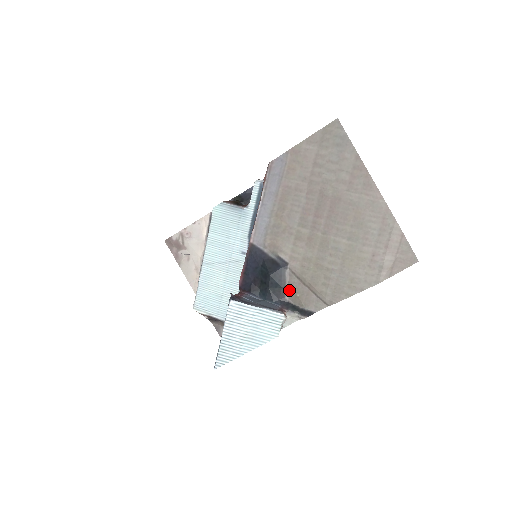
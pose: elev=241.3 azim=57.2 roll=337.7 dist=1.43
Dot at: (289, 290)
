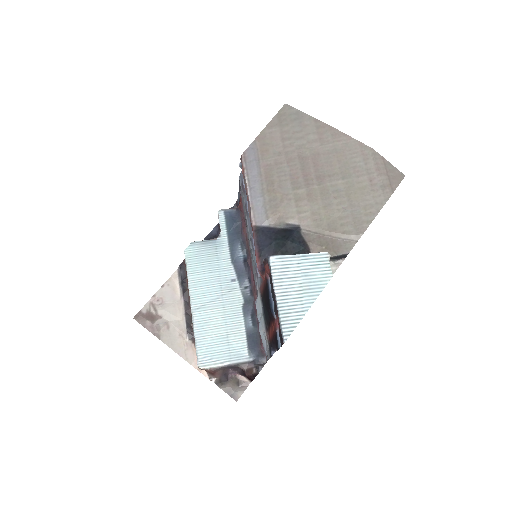
Dot at: (313, 248)
